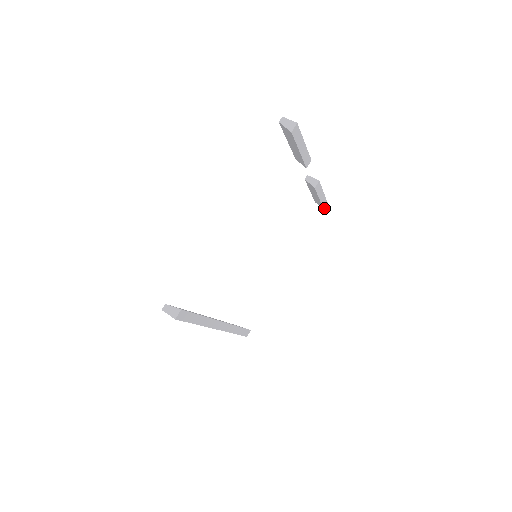
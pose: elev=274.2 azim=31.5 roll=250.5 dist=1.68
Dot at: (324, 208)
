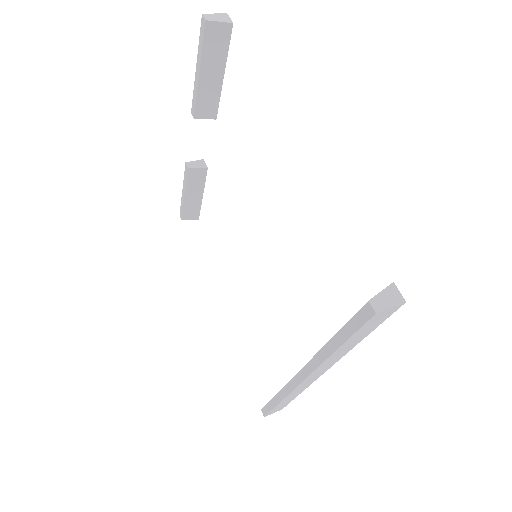
Dot at: (198, 217)
